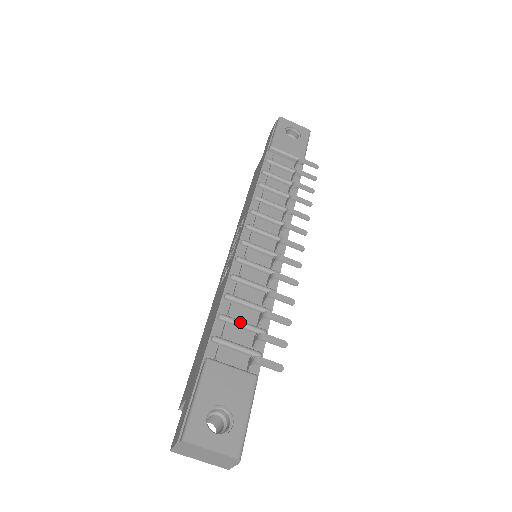
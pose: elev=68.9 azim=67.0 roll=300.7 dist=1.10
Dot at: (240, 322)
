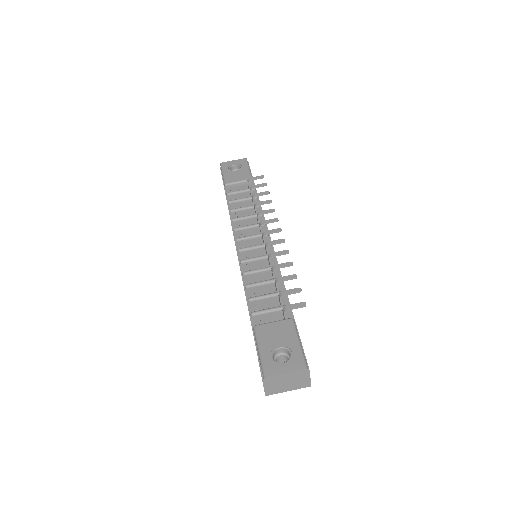
Dot at: (264, 295)
